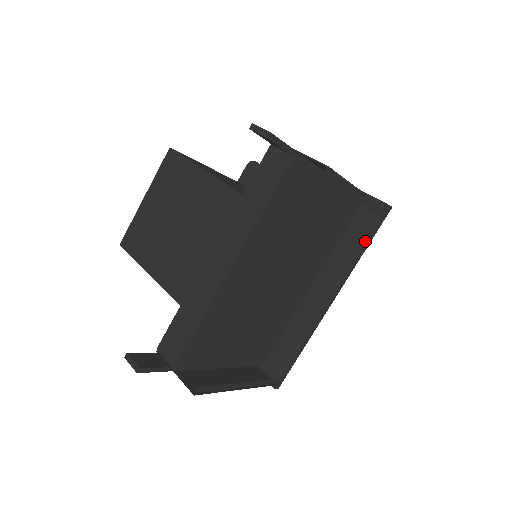
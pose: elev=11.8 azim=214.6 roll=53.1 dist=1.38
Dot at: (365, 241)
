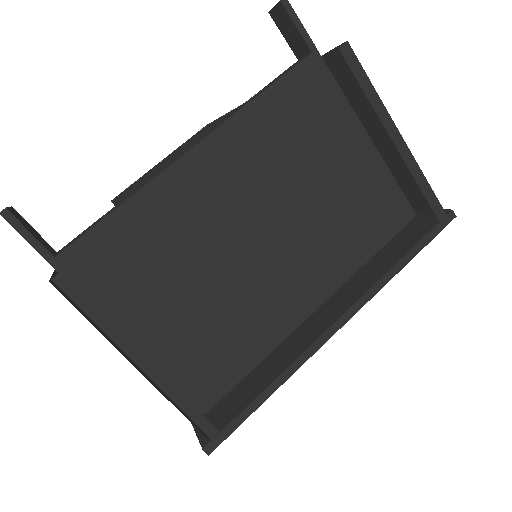
Dot at: (408, 249)
